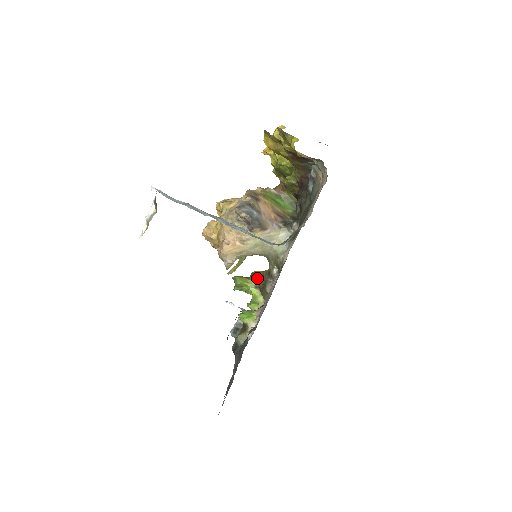
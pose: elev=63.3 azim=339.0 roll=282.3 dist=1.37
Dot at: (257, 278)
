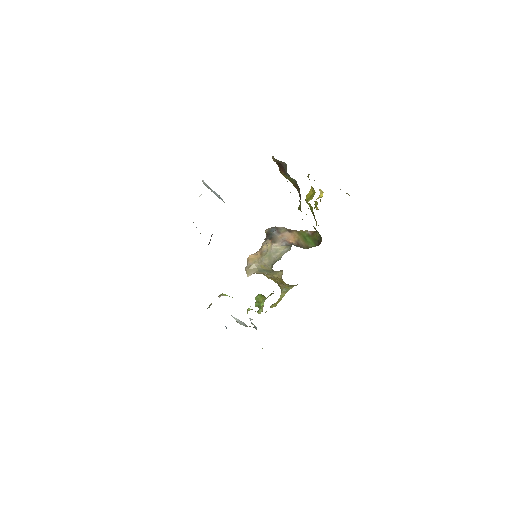
Dot at: occluded
